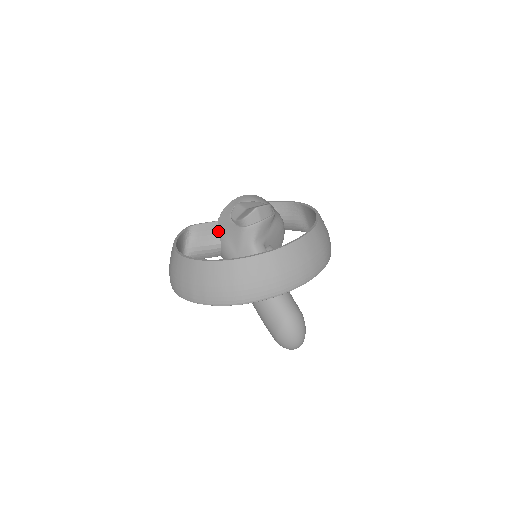
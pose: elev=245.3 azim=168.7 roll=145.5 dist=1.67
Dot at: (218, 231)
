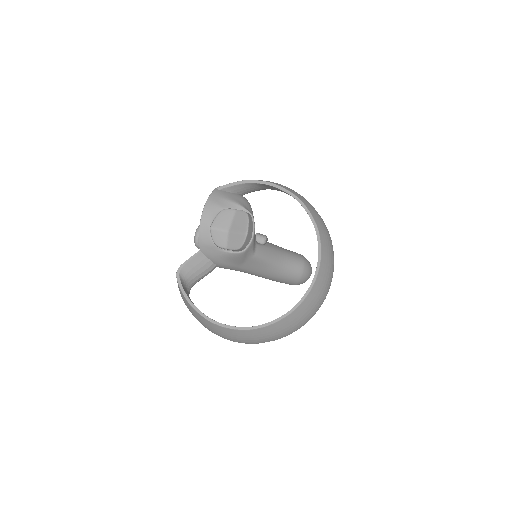
Dot at: (208, 259)
